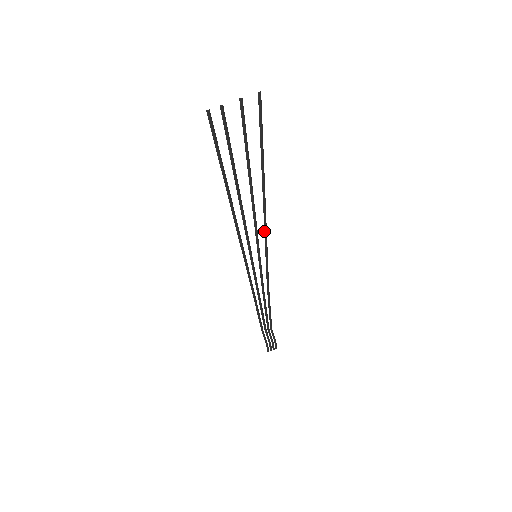
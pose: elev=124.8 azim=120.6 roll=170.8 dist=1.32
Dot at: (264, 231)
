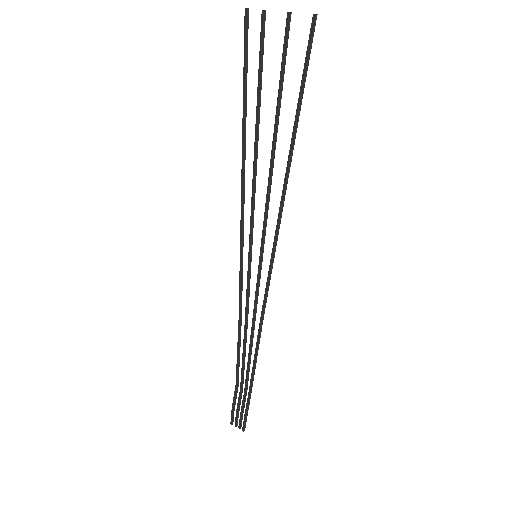
Dot at: (276, 226)
